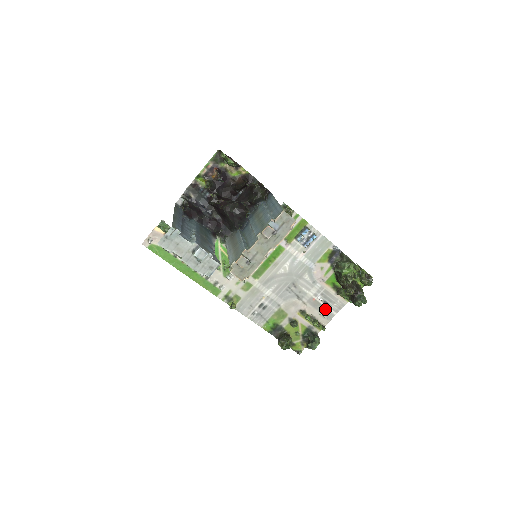
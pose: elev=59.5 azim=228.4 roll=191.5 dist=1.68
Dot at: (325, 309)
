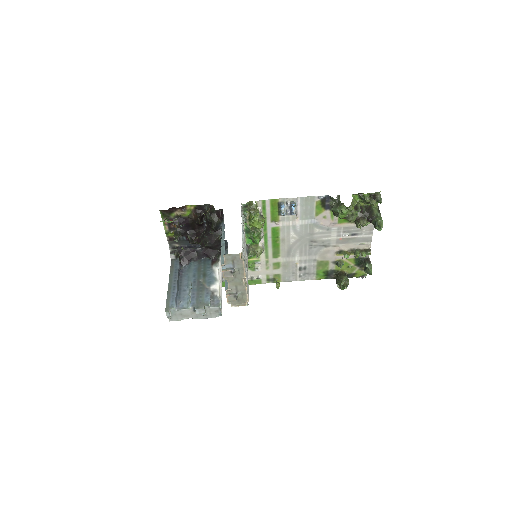
Dot at: (358, 238)
